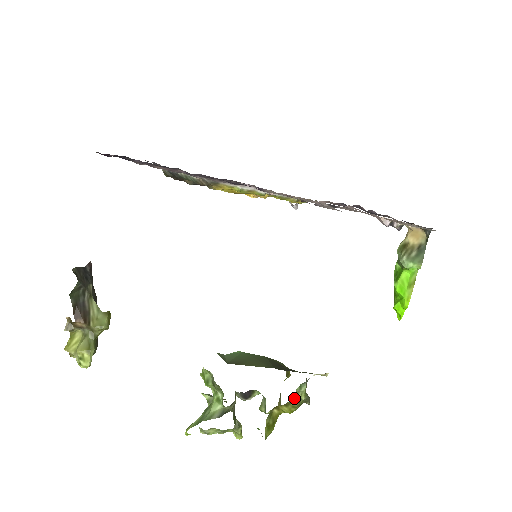
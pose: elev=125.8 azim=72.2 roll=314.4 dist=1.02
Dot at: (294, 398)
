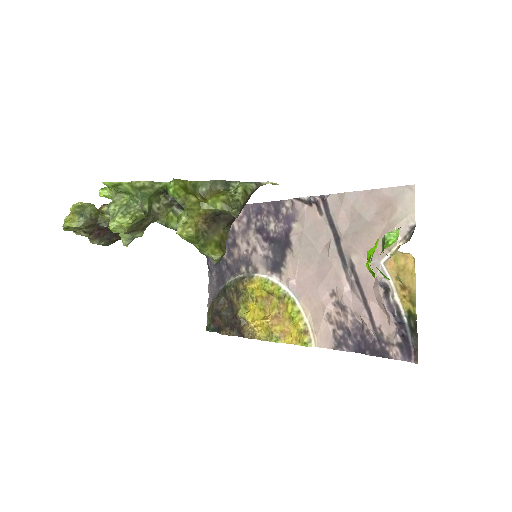
Dot at: (230, 192)
